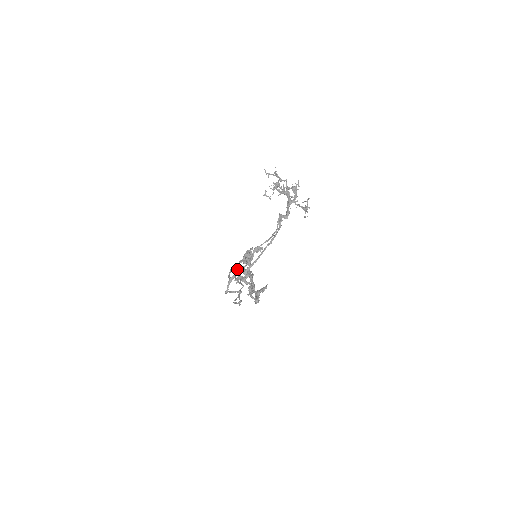
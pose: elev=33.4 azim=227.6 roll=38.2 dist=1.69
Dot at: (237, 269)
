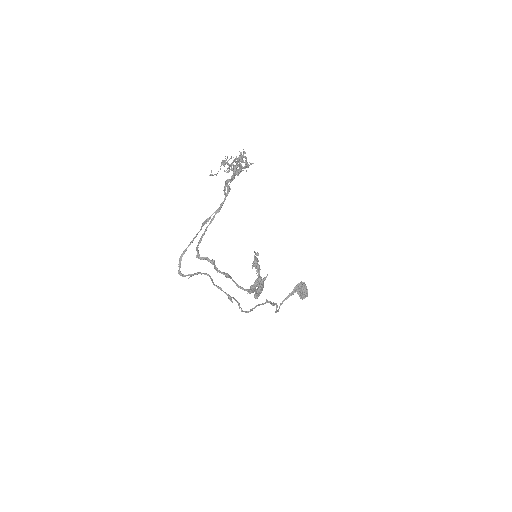
Dot at: occluded
